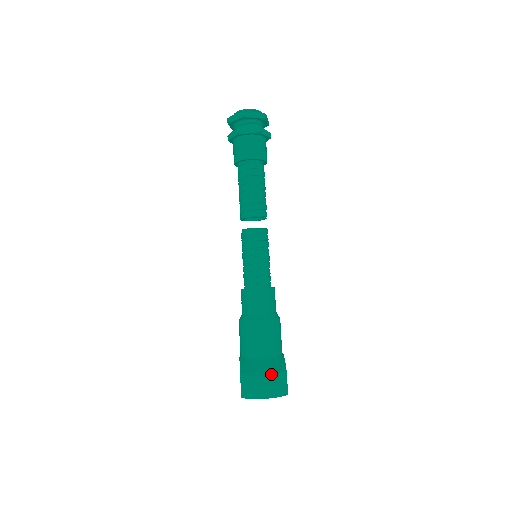
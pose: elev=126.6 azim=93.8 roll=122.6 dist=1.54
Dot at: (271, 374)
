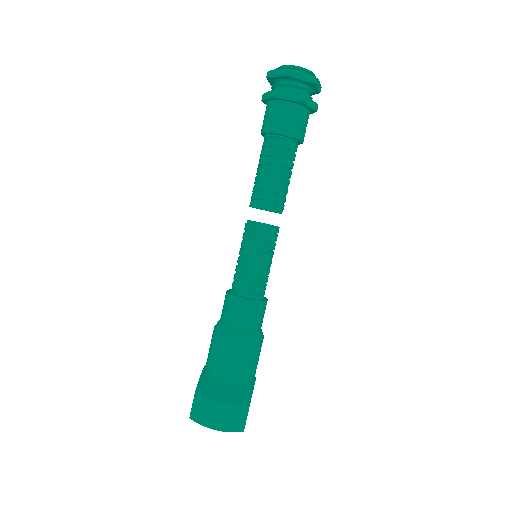
Dot at: (229, 405)
